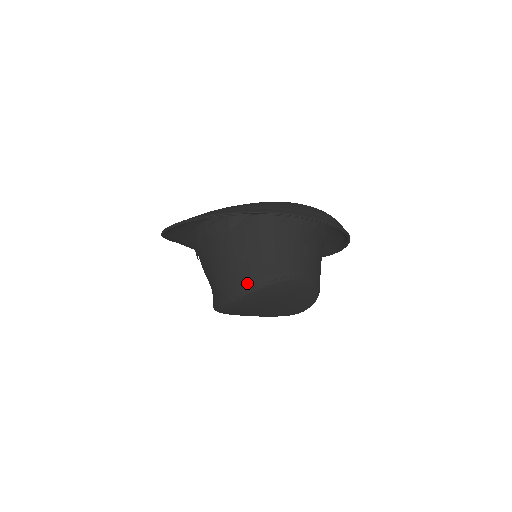
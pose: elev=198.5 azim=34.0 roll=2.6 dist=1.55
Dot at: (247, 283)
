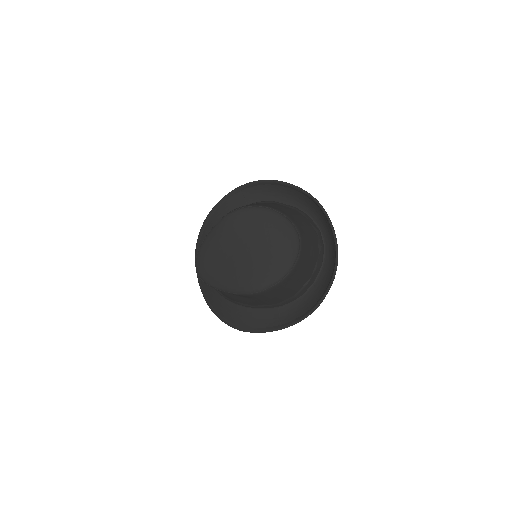
Dot at: (263, 205)
